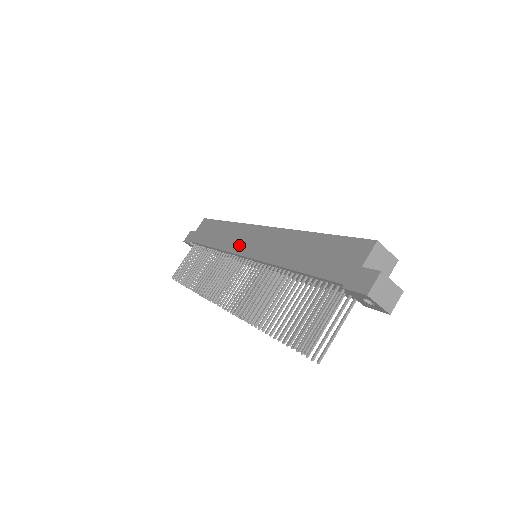
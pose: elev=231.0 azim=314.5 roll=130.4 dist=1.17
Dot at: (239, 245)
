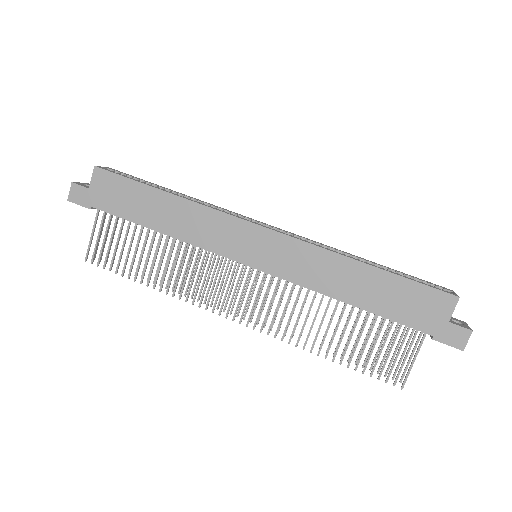
Dot at: (231, 247)
